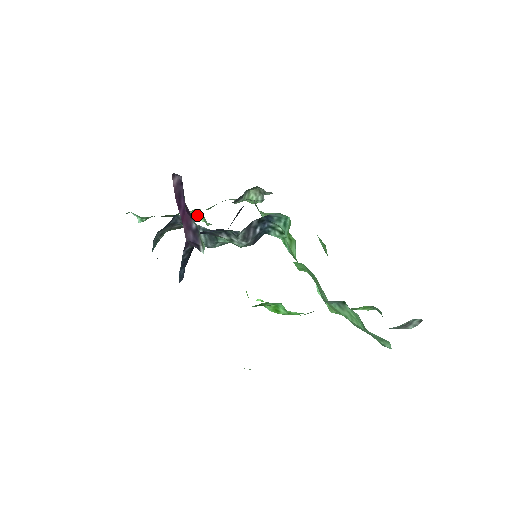
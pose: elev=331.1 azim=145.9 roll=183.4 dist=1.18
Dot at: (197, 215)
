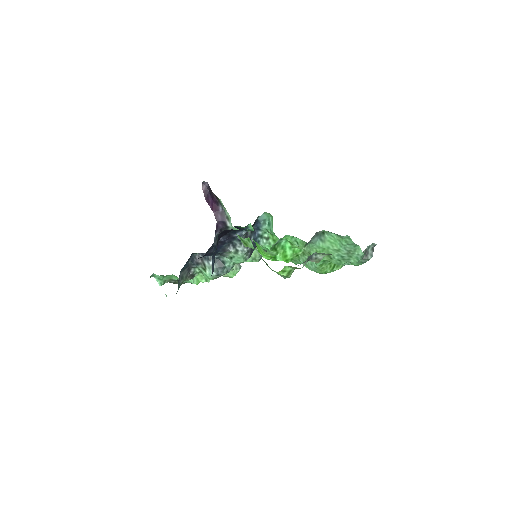
Dot at: (199, 277)
